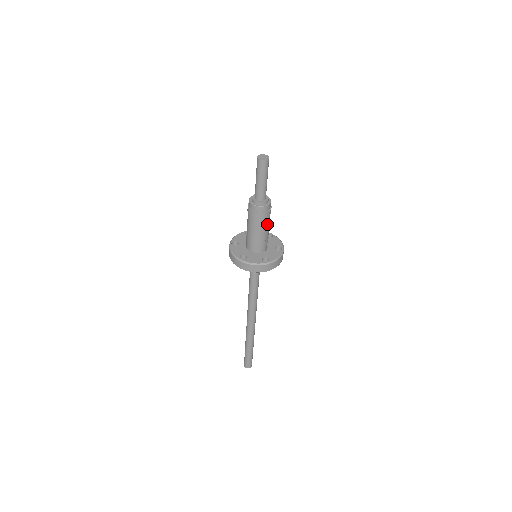
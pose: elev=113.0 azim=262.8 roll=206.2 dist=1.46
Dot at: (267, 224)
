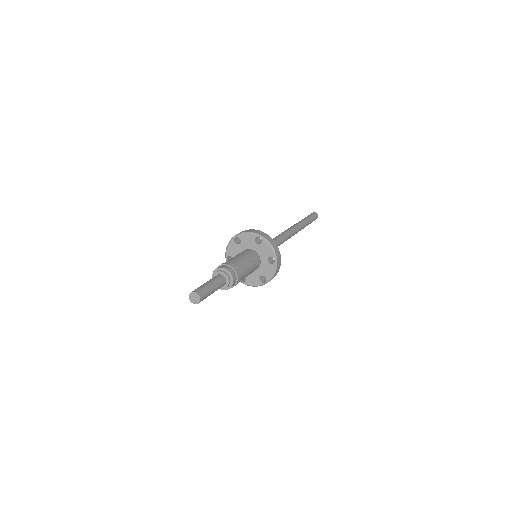
Dot at: occluded
